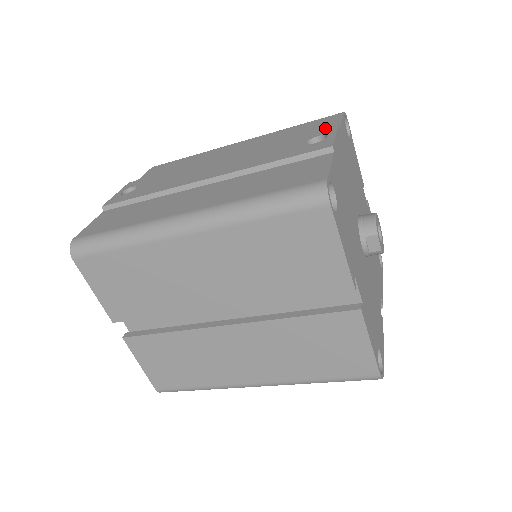
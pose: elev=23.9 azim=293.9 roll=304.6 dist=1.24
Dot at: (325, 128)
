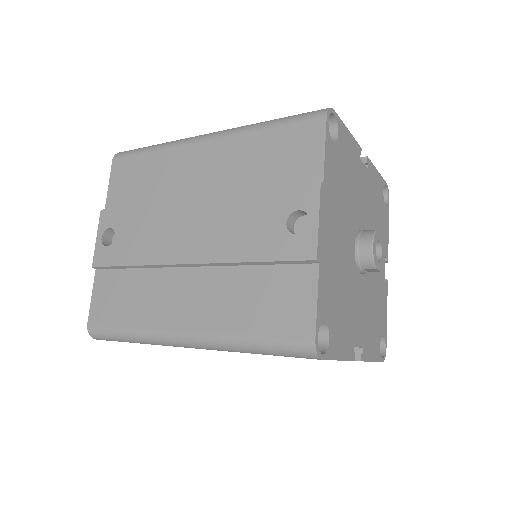
Dot at: (305, 187)
